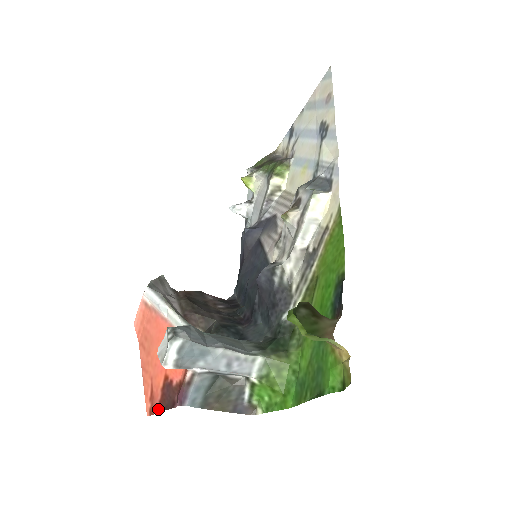
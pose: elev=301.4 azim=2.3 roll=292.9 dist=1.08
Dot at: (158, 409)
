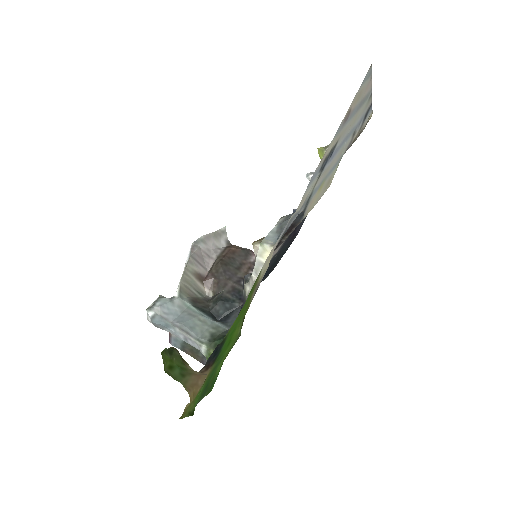
Dot at: occluded
